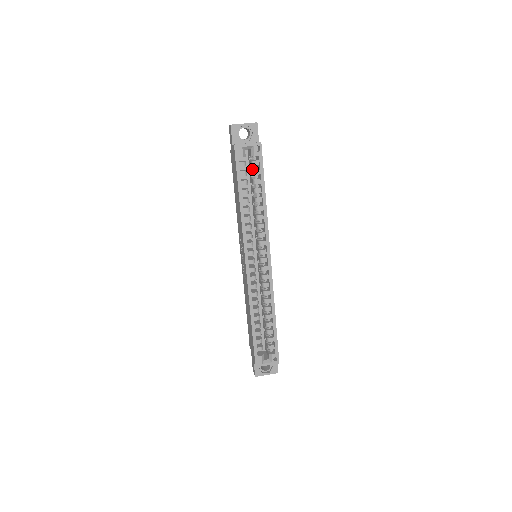
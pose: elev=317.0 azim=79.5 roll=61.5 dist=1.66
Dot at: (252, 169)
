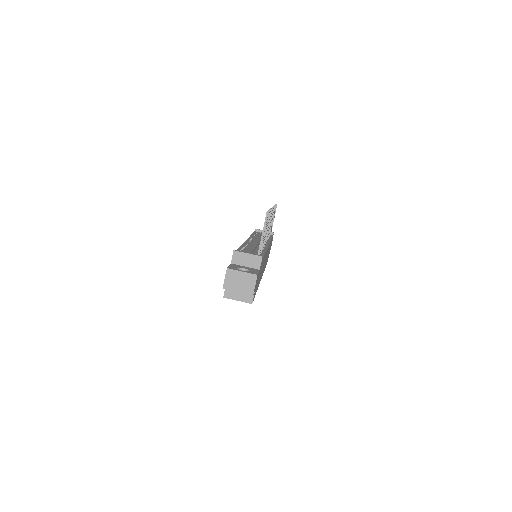
Dot at: occluded
